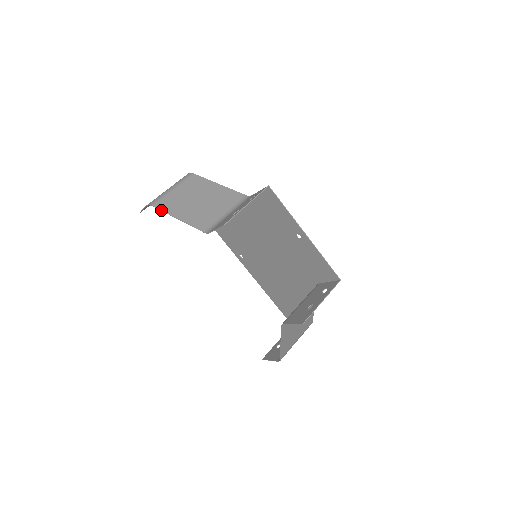
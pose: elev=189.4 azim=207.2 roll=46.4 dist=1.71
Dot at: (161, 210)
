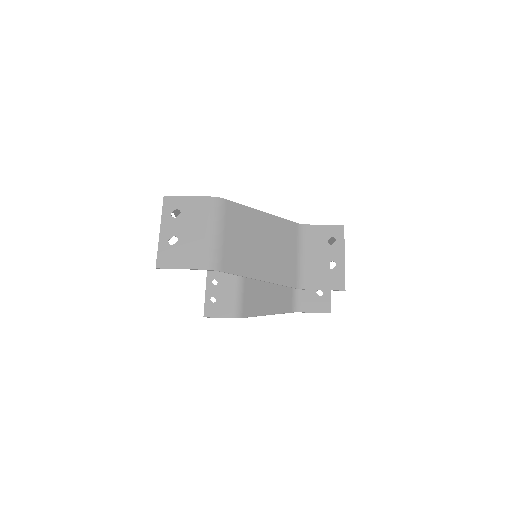
Dot at: (237, 275)
